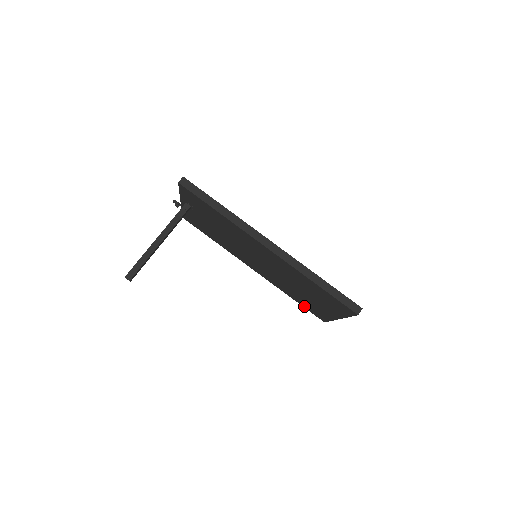
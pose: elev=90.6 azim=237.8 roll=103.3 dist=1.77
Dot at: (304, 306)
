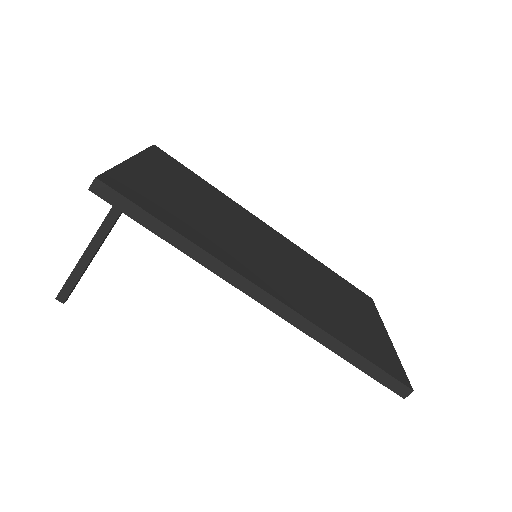
Dot at: occluded
